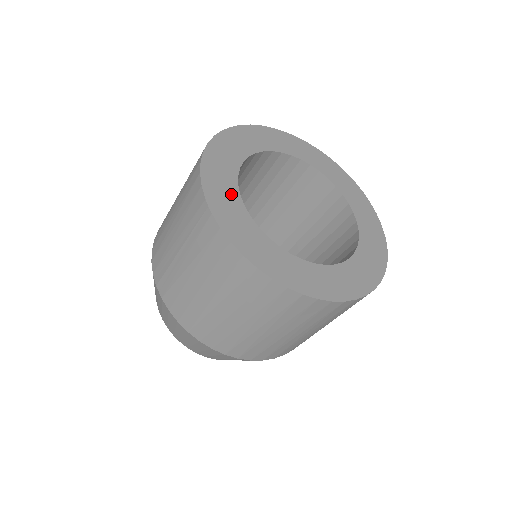
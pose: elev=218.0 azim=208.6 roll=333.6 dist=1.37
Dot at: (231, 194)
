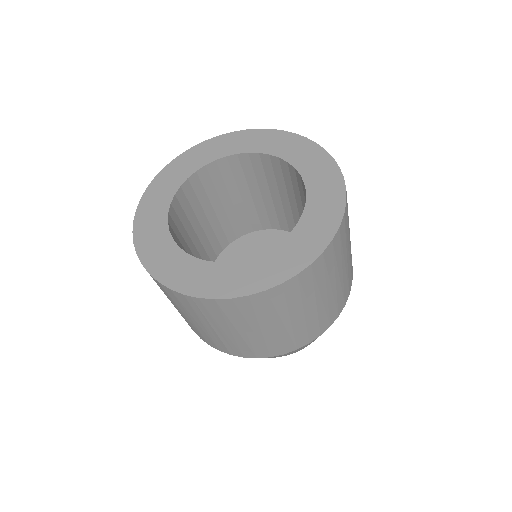
Dot at: (191, 266)
